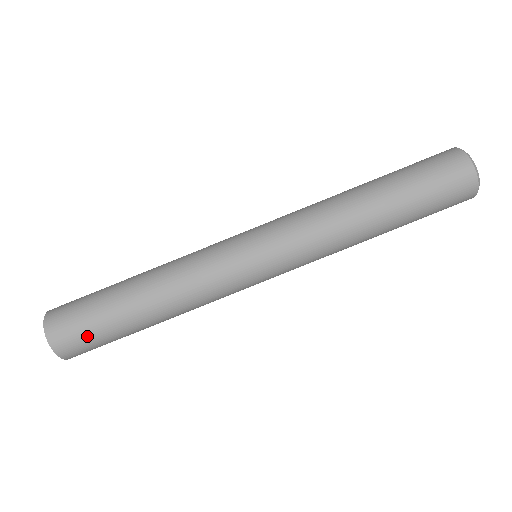
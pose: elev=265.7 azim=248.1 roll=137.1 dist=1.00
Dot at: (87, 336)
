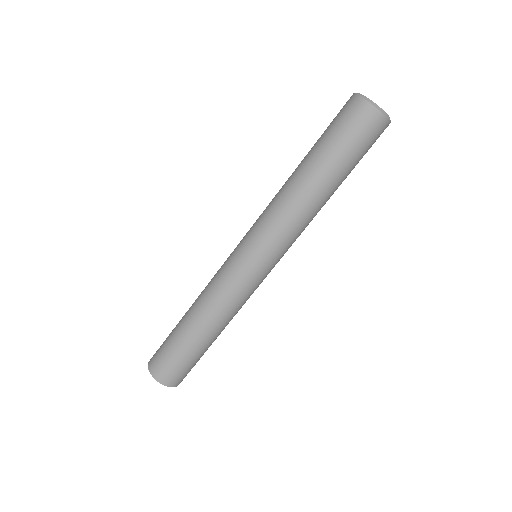
Dot at: (174, 364)
